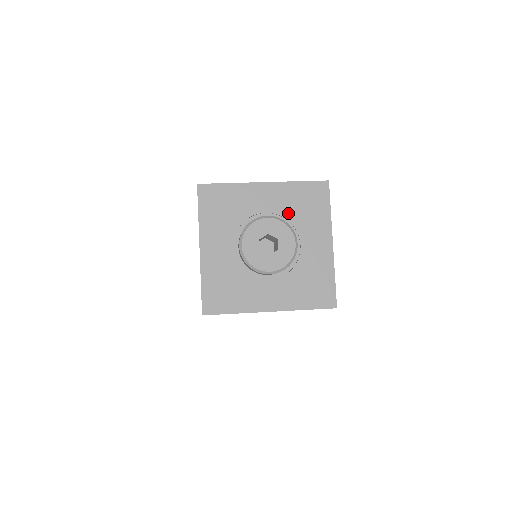
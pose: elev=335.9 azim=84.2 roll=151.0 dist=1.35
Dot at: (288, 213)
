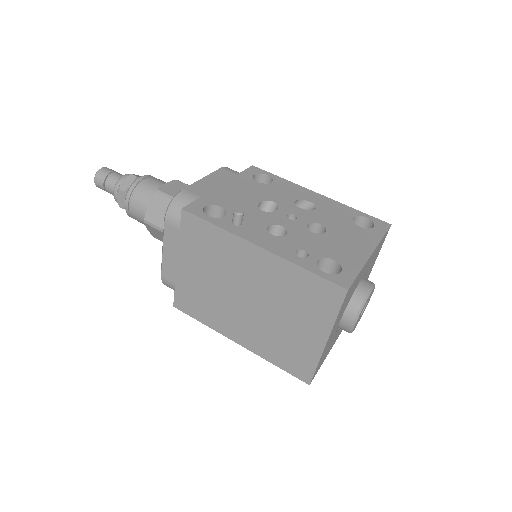
Dot at: occluded
